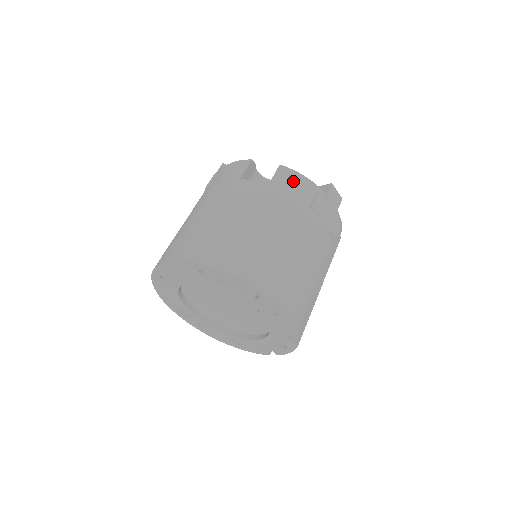
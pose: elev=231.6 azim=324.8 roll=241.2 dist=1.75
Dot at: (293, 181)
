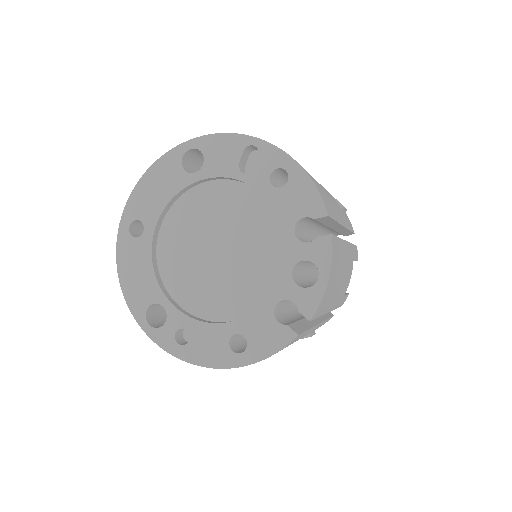
Dot at: occluded
